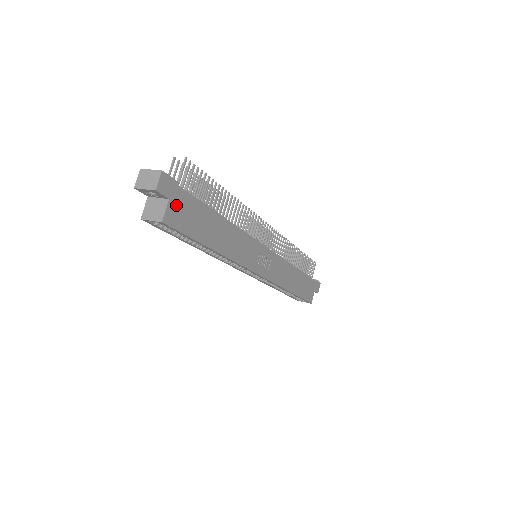
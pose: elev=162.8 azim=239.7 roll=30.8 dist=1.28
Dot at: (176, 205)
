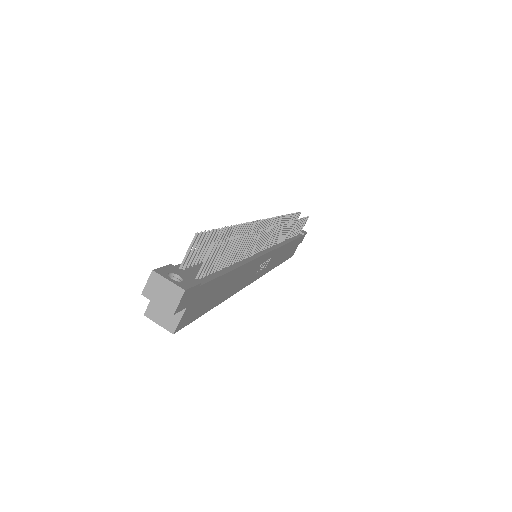
Dot at: (192, 305)
